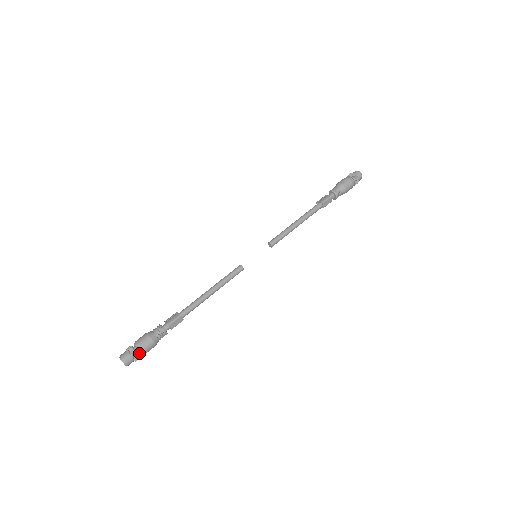
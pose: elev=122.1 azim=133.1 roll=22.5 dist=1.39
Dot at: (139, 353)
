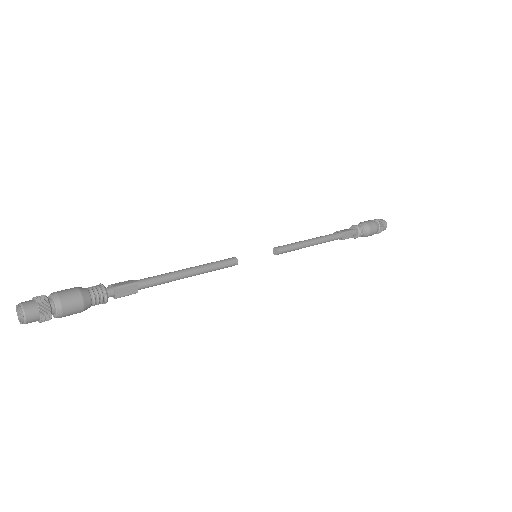
Dot at: (53, 310)
